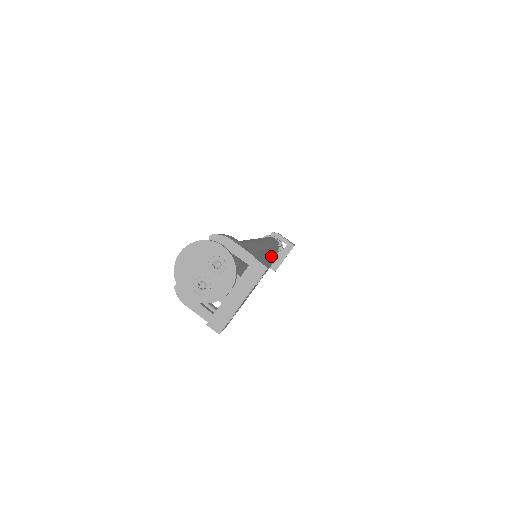
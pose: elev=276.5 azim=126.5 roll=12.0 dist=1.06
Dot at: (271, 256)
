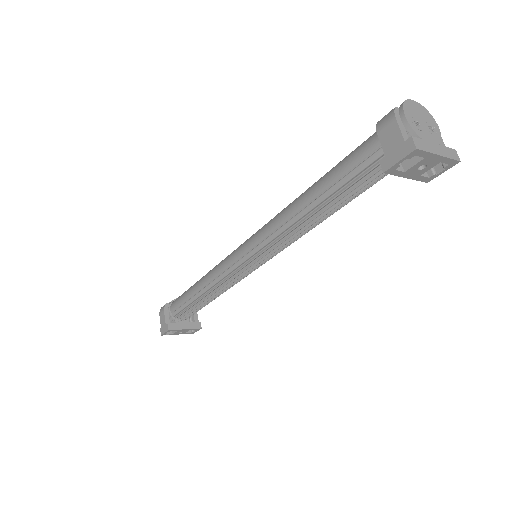
Dot at: (226, 290)
